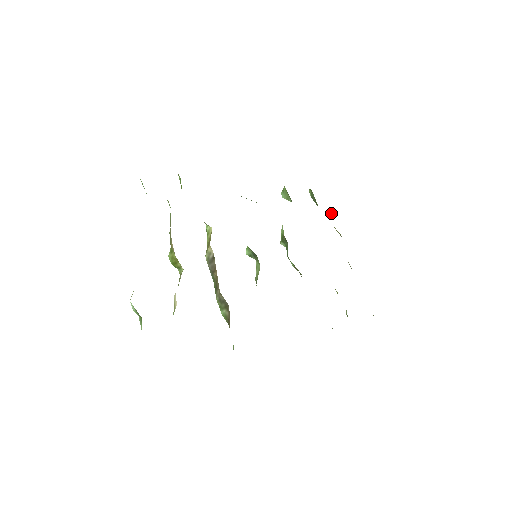
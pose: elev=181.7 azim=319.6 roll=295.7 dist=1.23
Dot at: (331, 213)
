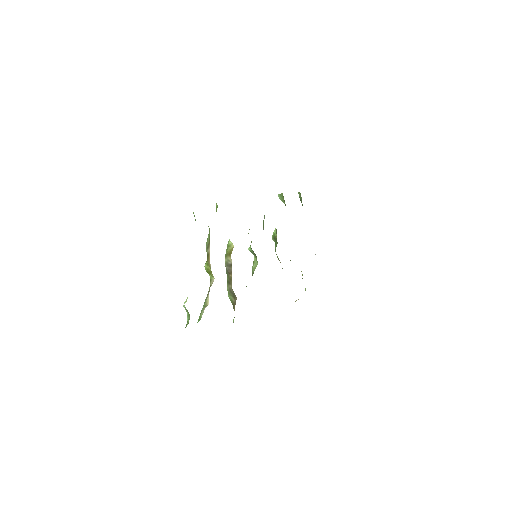
Dot at: occluded
